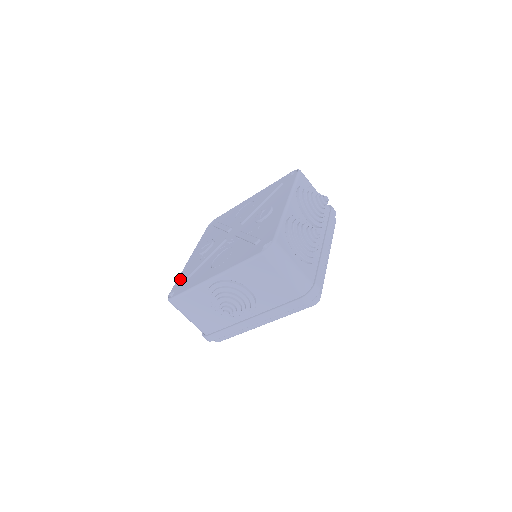
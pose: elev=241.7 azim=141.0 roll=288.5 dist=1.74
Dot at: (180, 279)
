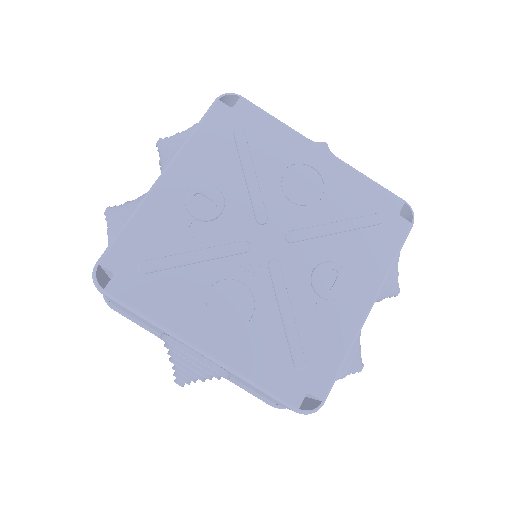
Dot at: (132, 242)
